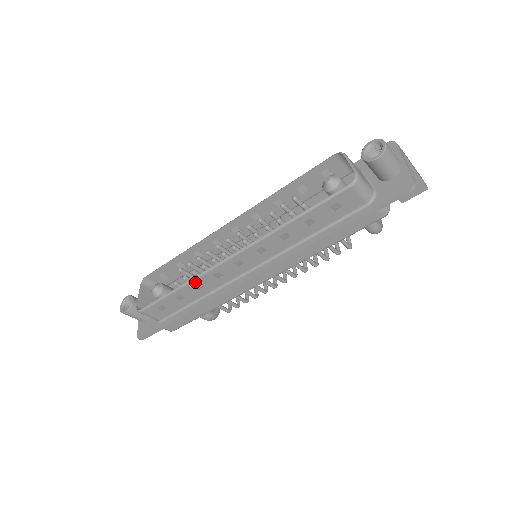
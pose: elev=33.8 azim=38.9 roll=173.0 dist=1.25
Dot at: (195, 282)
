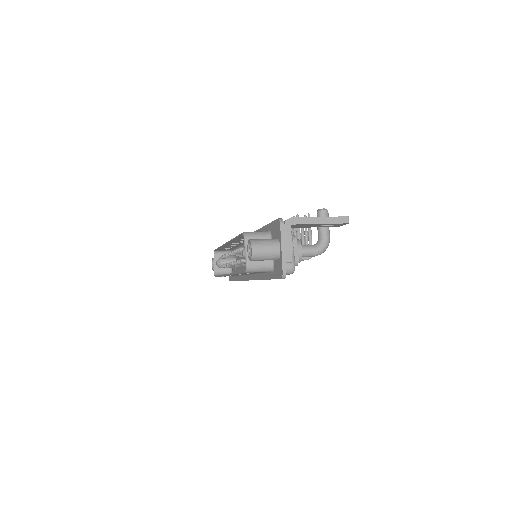
Dot at: occluded
